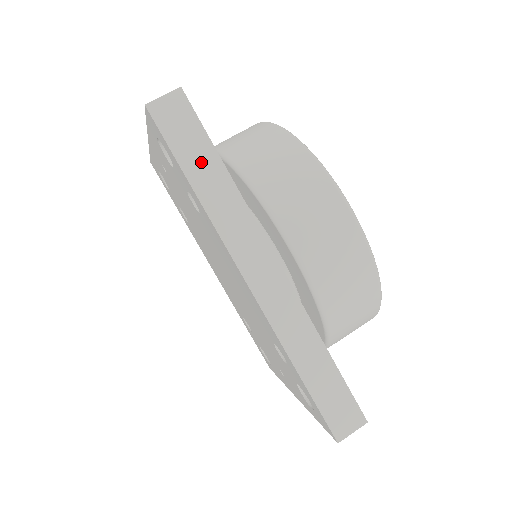
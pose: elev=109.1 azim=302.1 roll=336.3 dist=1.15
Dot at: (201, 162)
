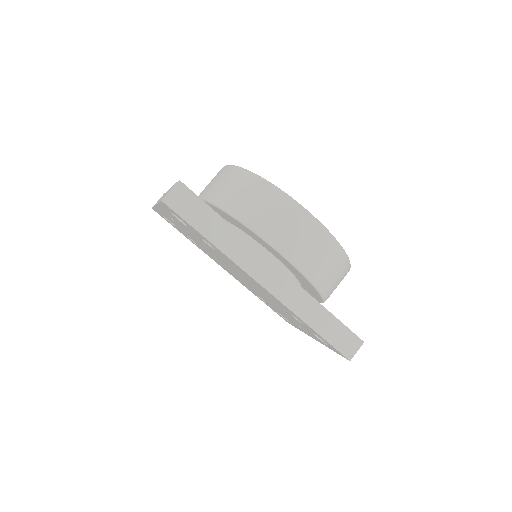
Dot at: (209, 223)
